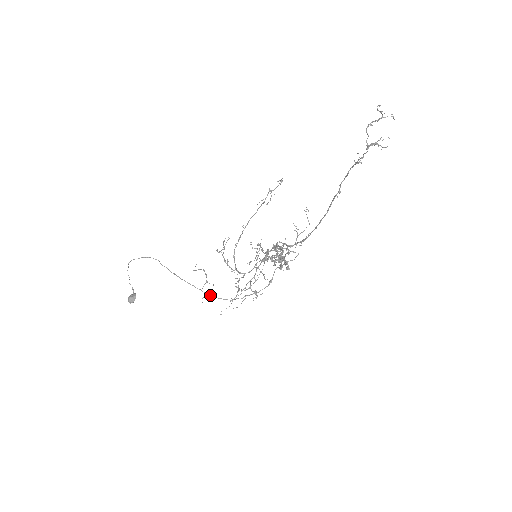
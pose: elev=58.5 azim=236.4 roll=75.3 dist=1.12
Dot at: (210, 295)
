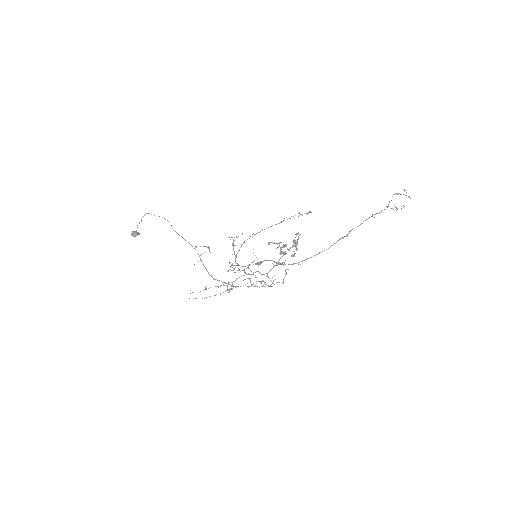
Dot at: occluded
